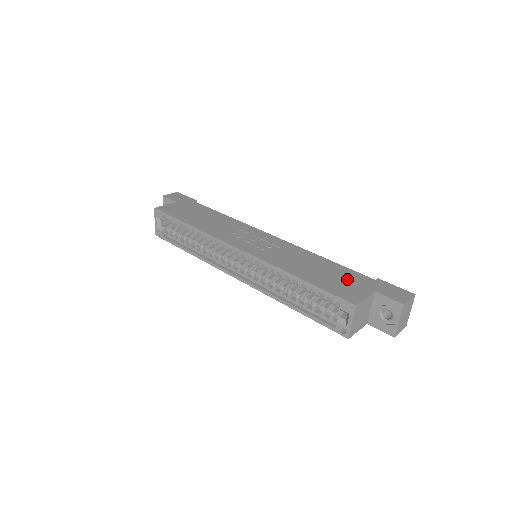
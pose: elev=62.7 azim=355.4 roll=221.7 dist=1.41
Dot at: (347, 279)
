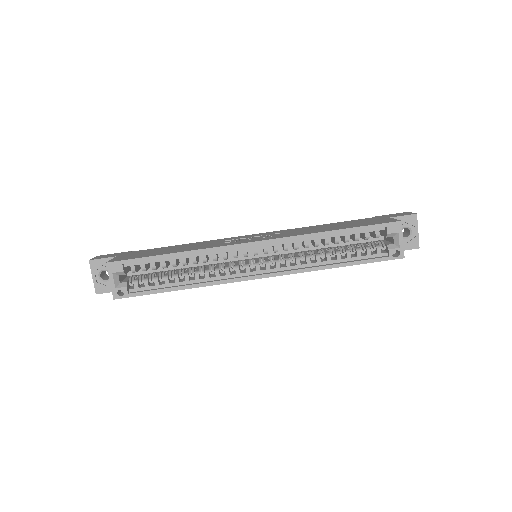
Dot at: (362, 221)
